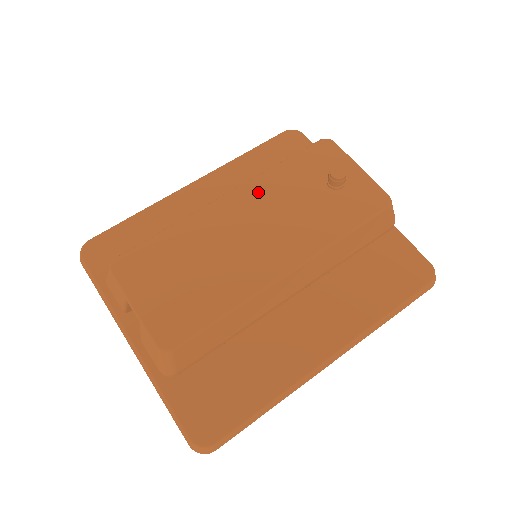
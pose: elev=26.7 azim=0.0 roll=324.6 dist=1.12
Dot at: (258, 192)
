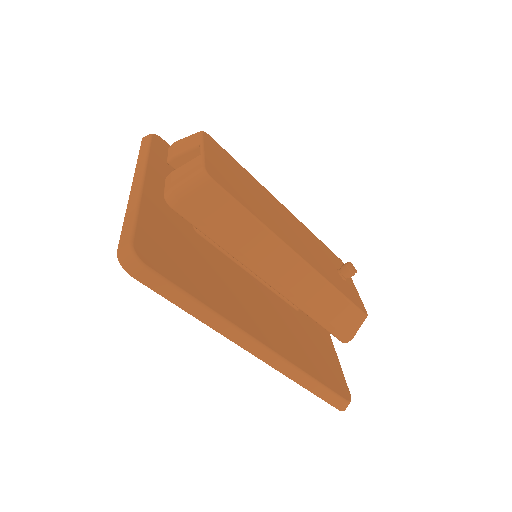
Dot at: (300, 225)
